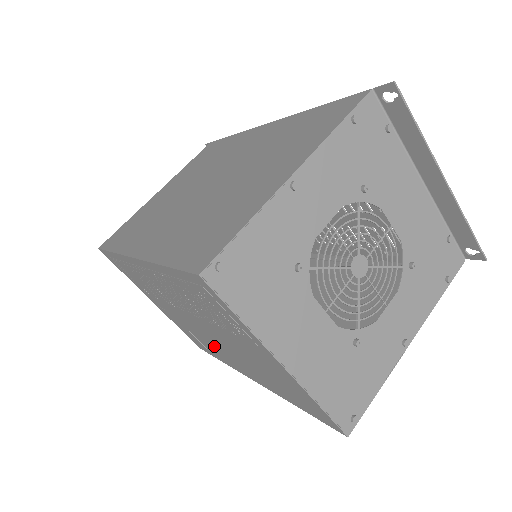
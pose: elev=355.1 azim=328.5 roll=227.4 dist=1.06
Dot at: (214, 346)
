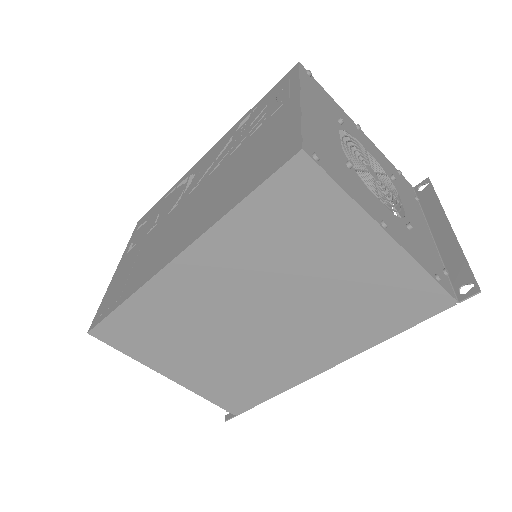
Dot at: (165, 242)
